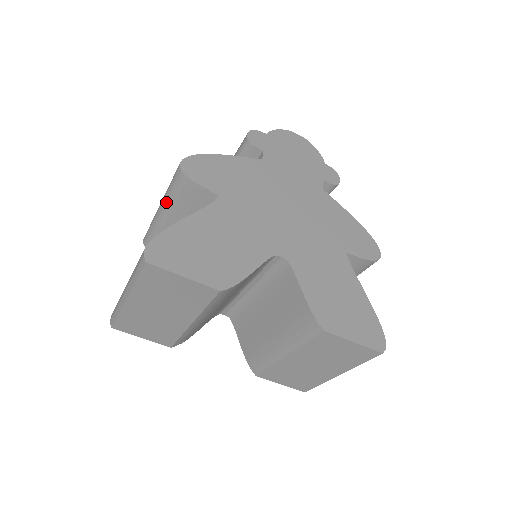
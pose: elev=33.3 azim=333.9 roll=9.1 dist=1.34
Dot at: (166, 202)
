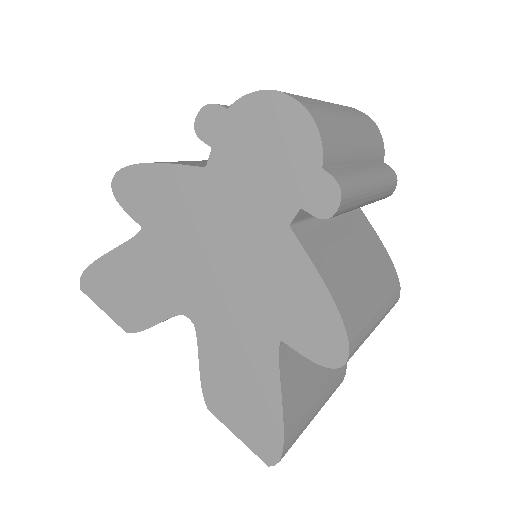
Dot at: occluded
